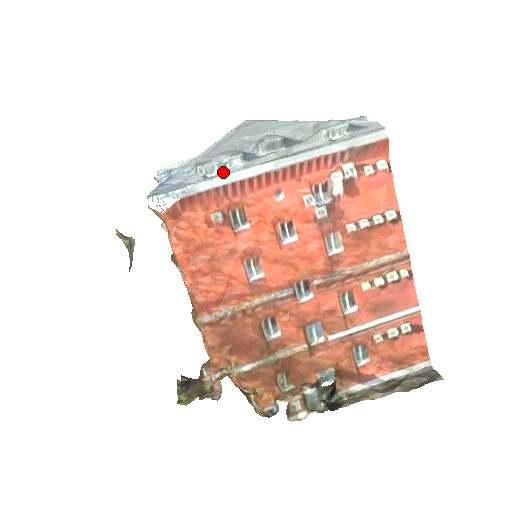
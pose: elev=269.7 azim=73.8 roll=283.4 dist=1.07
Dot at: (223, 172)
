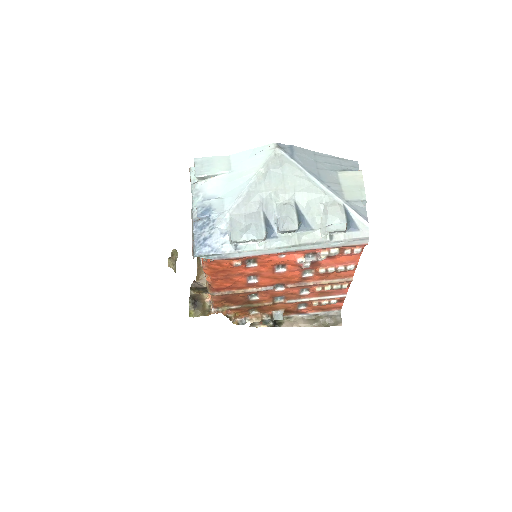
Dot at: (249, 245)
